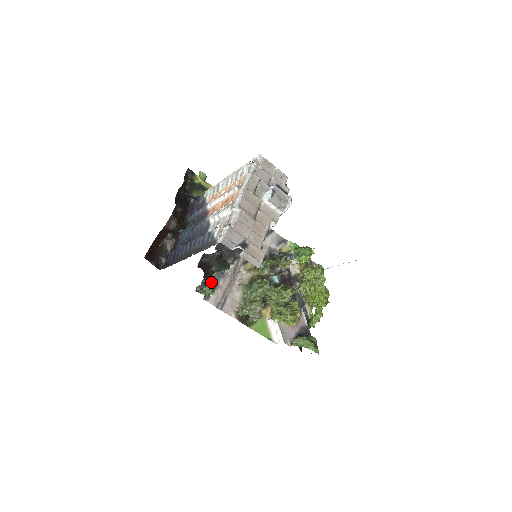
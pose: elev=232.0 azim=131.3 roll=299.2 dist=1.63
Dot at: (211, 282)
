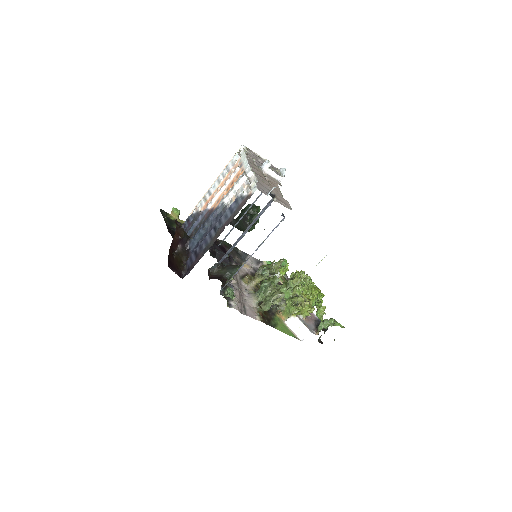
Dot at: occluded
